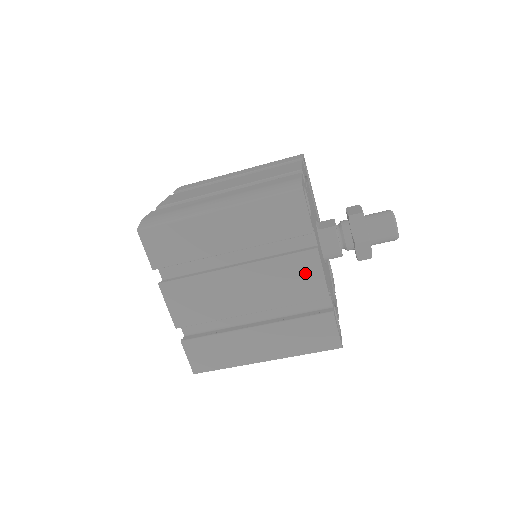
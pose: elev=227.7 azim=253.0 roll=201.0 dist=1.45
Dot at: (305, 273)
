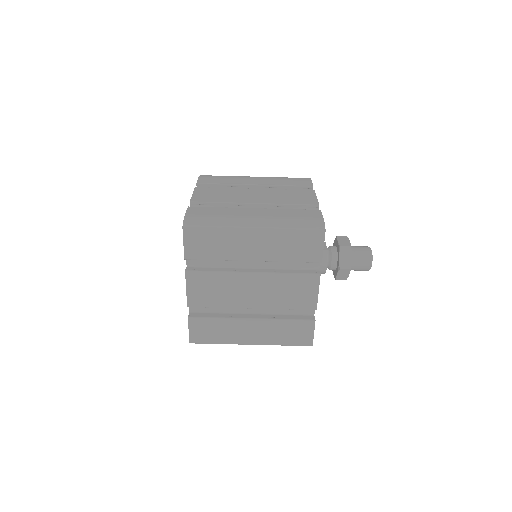
Dot at: (305, 289)
